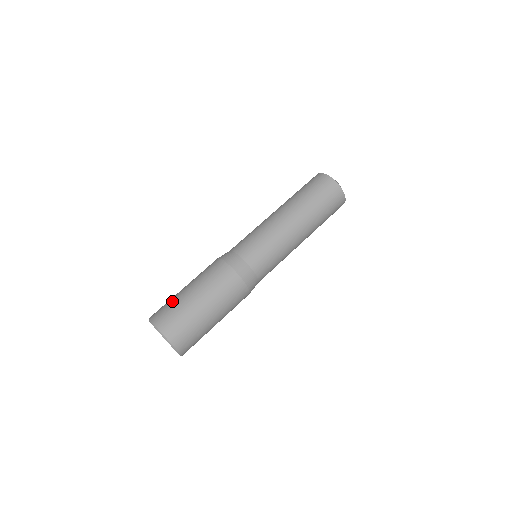
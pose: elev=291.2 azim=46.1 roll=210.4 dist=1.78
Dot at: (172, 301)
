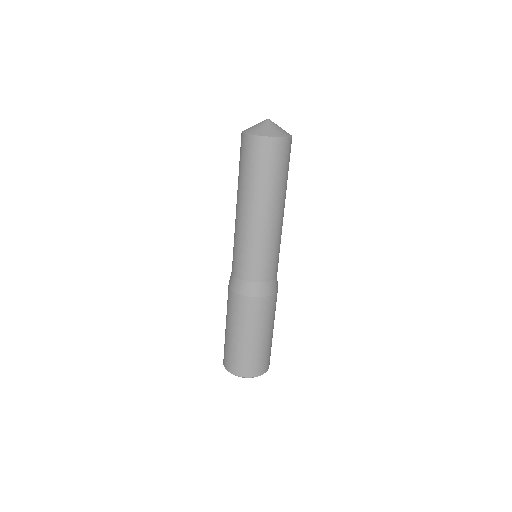
Dot at: (250, 355)
